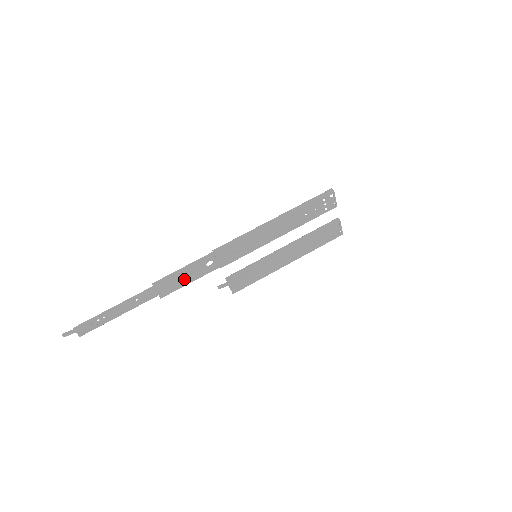
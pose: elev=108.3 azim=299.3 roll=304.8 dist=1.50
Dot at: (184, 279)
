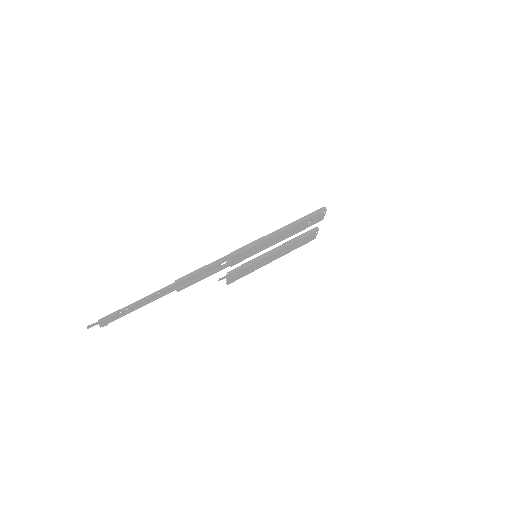
Dot at: (201, 276)
